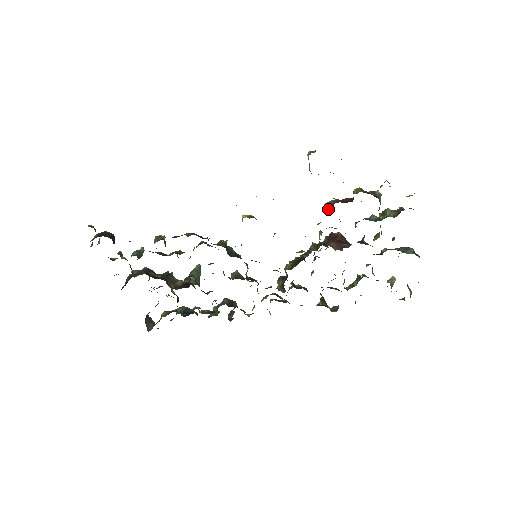
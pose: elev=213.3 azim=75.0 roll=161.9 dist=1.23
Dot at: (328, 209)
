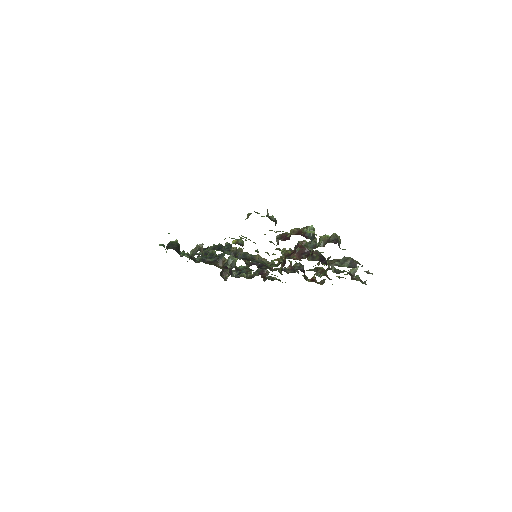
Dot at: (278, 242)
